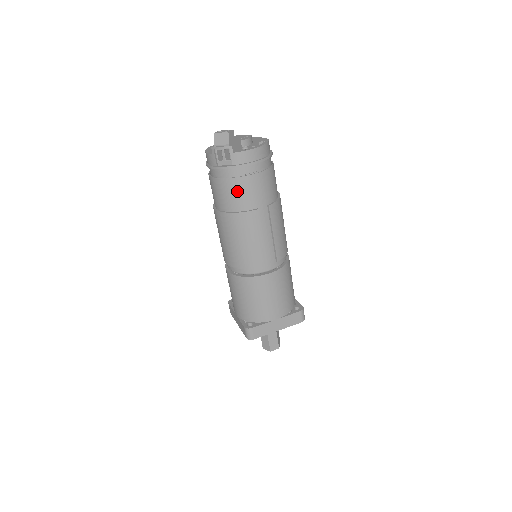
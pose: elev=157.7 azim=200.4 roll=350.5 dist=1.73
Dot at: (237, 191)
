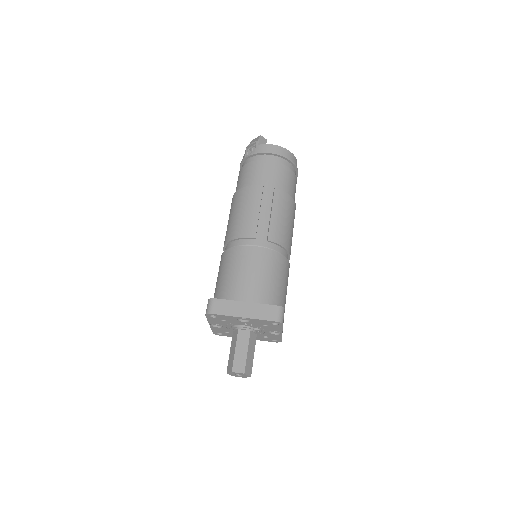
Dot at: (251, 171)
